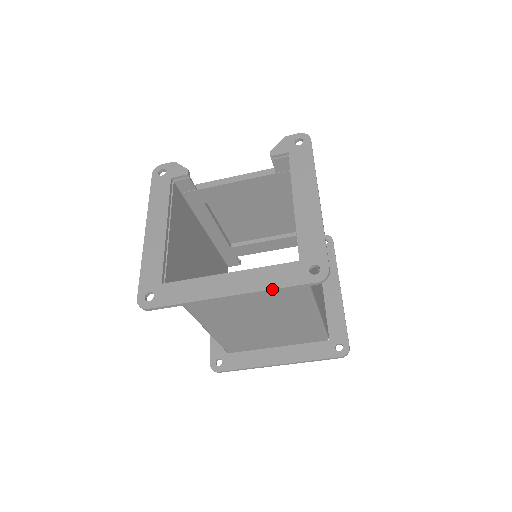
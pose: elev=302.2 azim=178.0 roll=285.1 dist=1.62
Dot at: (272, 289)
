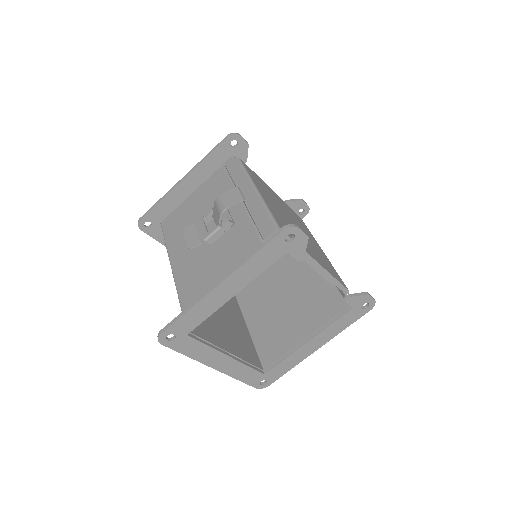
Dot at: (236, 379)
